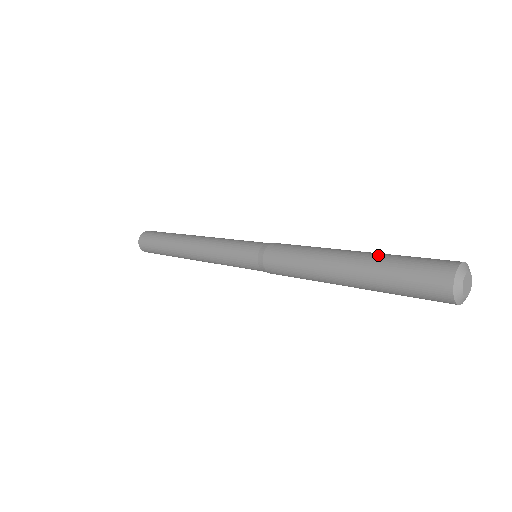
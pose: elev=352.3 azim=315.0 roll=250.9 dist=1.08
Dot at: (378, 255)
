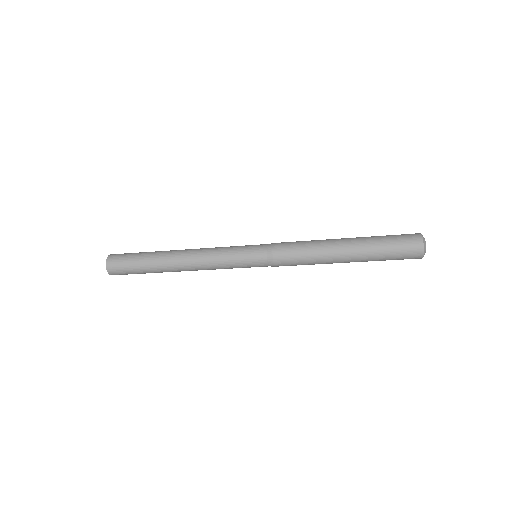
Dot at: occluded
